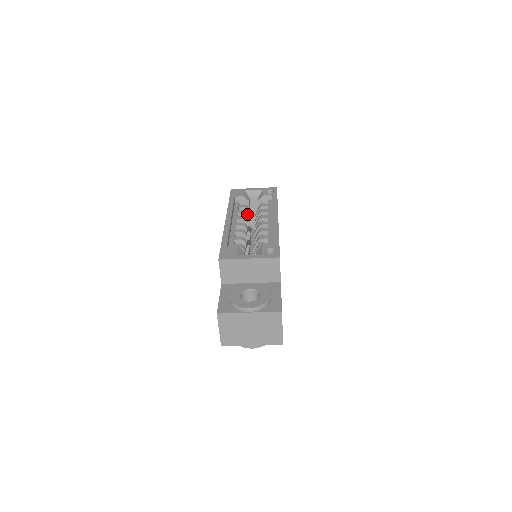
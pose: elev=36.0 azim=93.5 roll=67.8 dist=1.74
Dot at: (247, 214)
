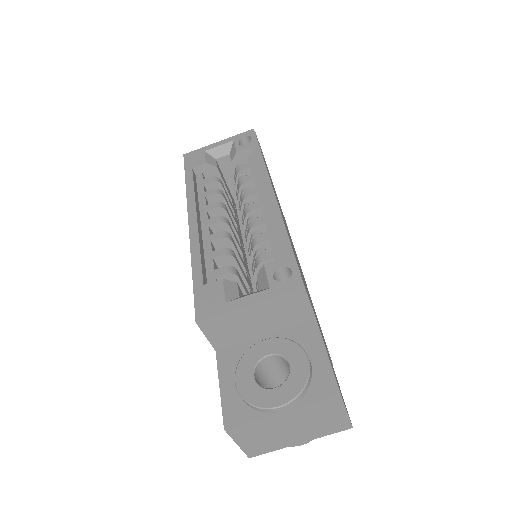
Dot at: (221, 194)
